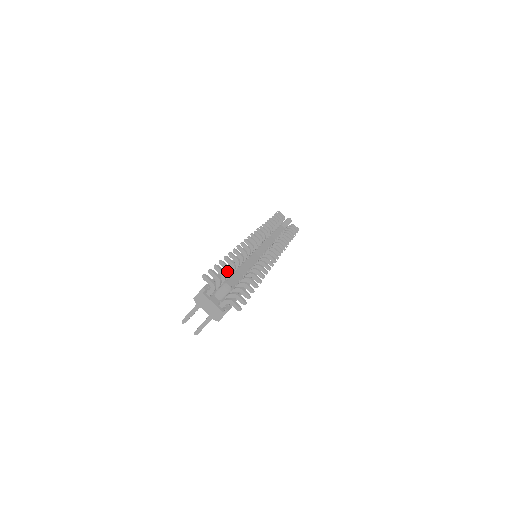
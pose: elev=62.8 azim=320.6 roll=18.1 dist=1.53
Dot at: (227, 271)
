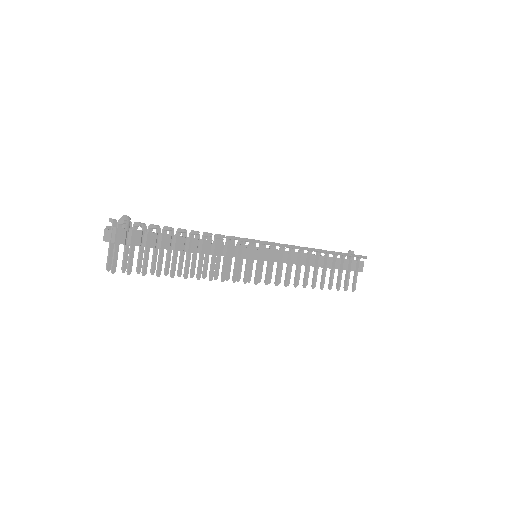
Dot at: (156, 229)
